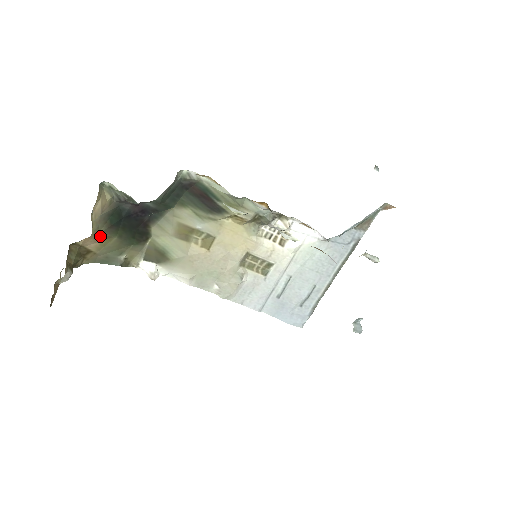
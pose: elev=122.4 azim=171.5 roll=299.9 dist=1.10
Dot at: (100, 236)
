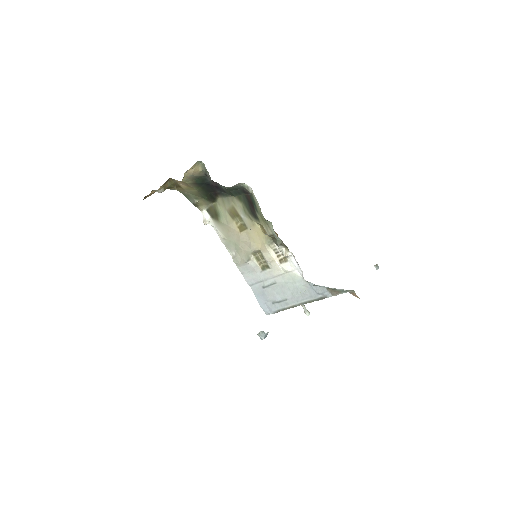
Dot at: (187, 184)
